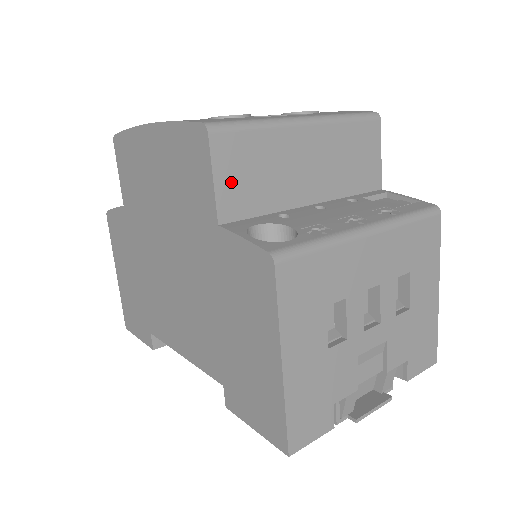
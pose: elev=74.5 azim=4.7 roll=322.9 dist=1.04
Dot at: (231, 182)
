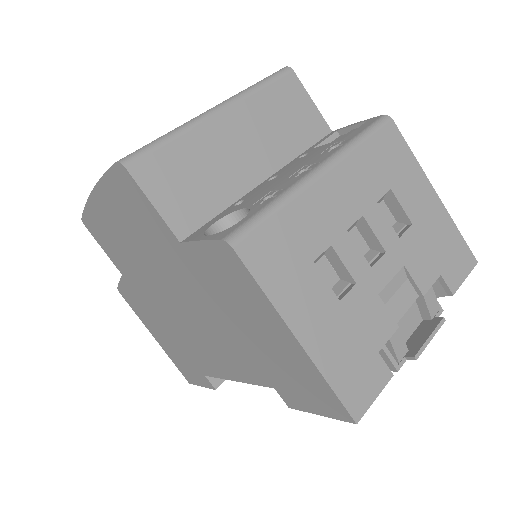
Dot at: (172, 199)
